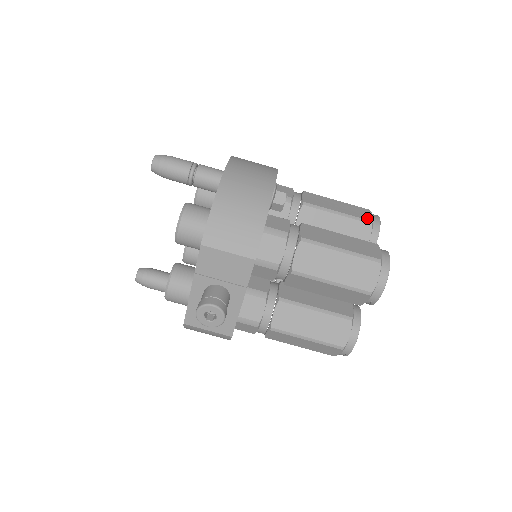
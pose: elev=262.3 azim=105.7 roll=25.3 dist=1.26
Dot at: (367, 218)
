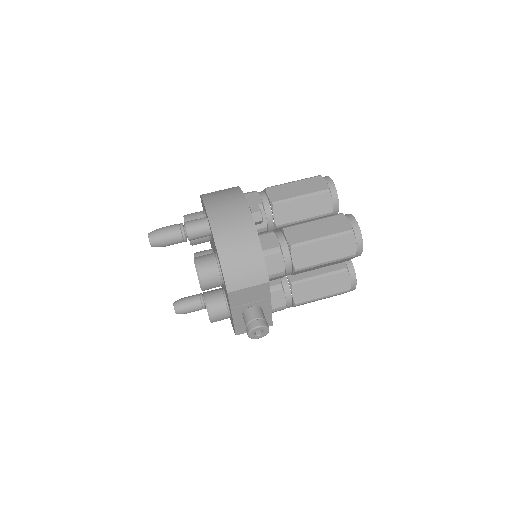
Dot at: (324, 188)
